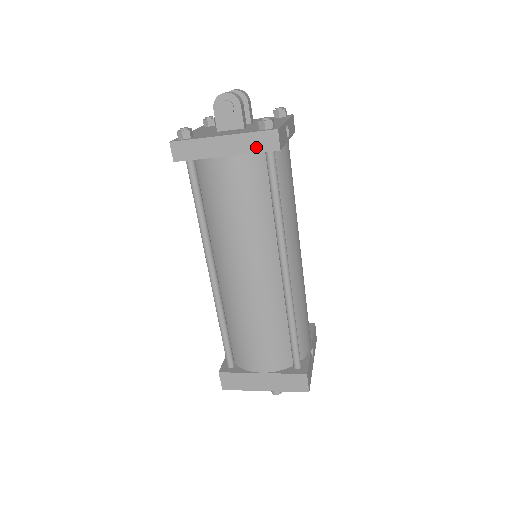
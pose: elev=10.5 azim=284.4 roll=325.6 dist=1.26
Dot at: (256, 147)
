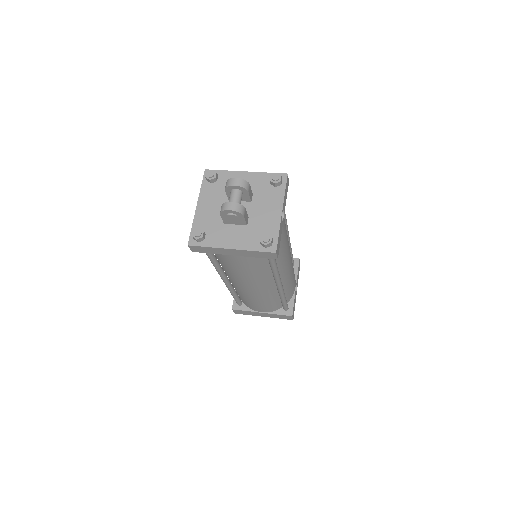
Dot at: (258, 256)
